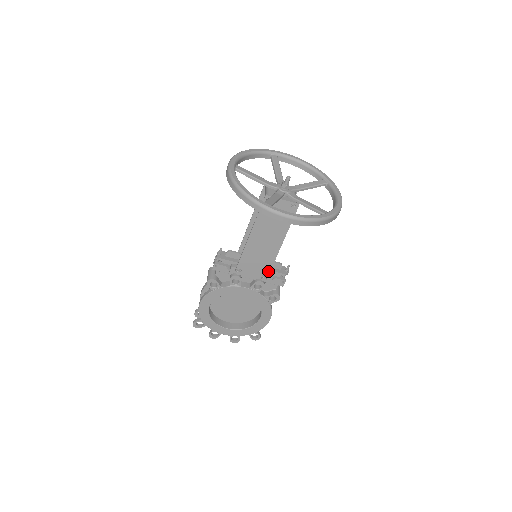
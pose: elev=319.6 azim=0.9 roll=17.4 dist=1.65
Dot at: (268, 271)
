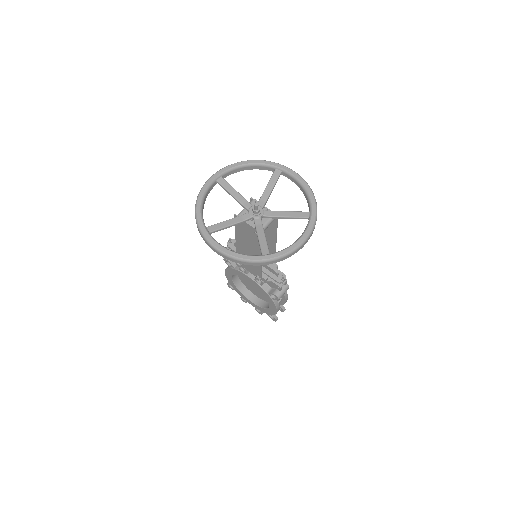
Dot at: (260, 274)
